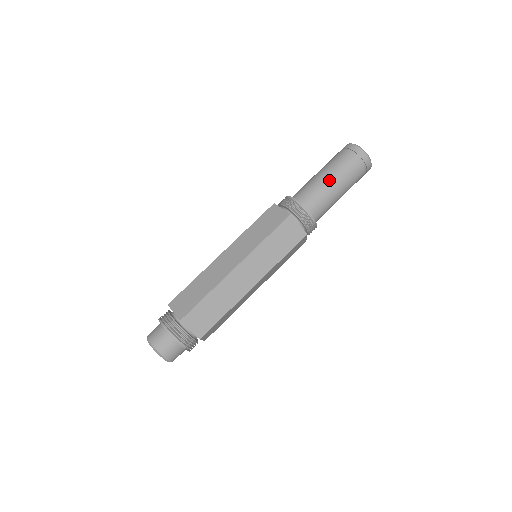
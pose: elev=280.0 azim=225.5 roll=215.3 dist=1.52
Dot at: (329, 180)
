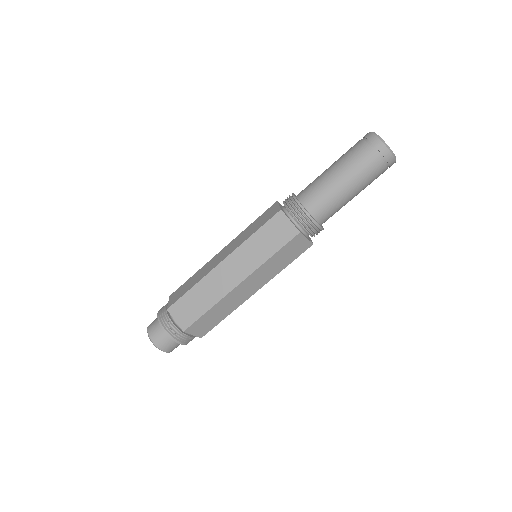
Dot at: (346, 188)
